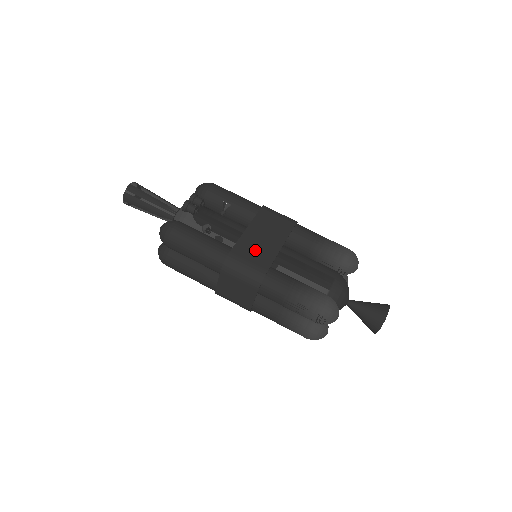
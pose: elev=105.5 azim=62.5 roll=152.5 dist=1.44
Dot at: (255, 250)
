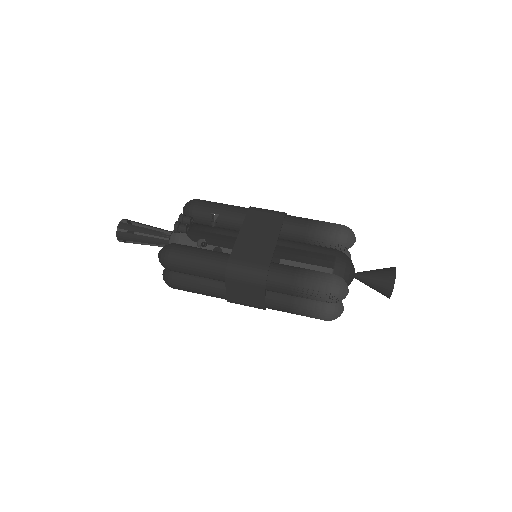
Dot at: (252, 250)
